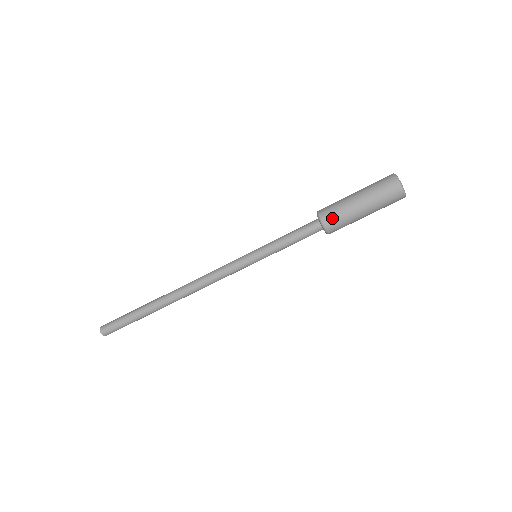
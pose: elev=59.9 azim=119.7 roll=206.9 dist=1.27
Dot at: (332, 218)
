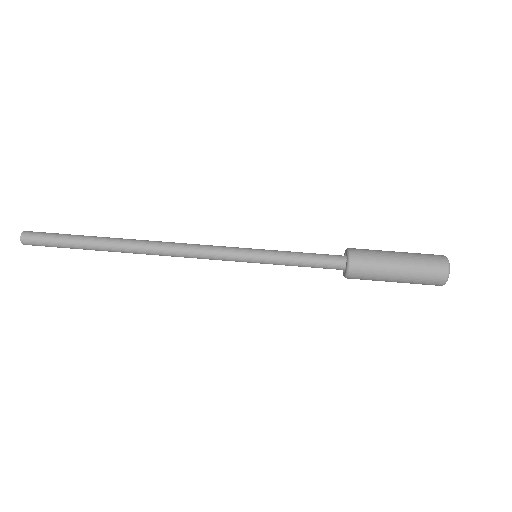
Dot at: (363, 261)
